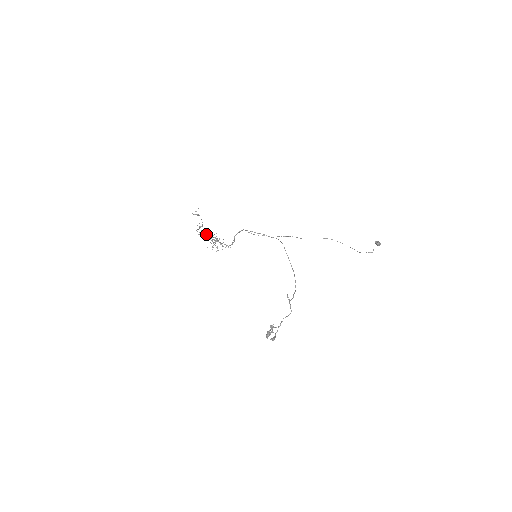
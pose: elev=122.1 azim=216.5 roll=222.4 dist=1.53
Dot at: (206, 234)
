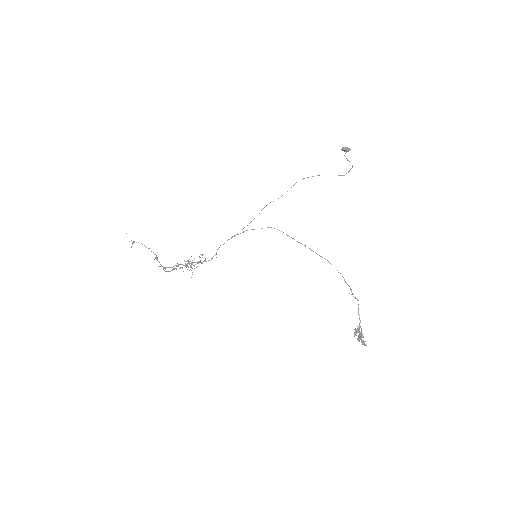
Dot at: (180, 268)
